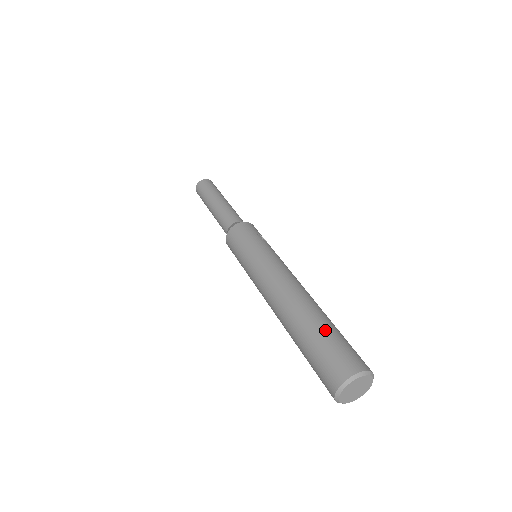
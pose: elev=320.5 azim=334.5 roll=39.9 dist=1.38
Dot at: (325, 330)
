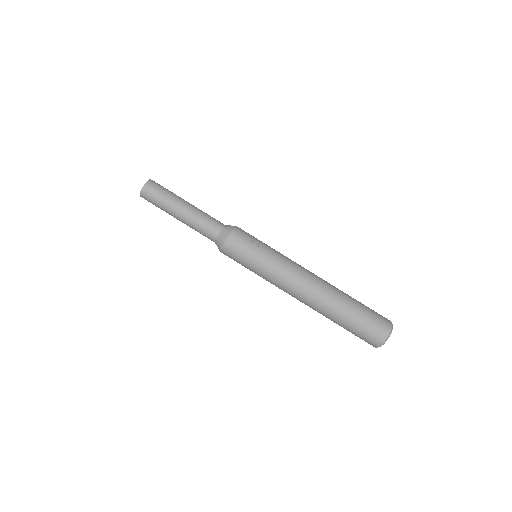
Dot at: (351, 319)
